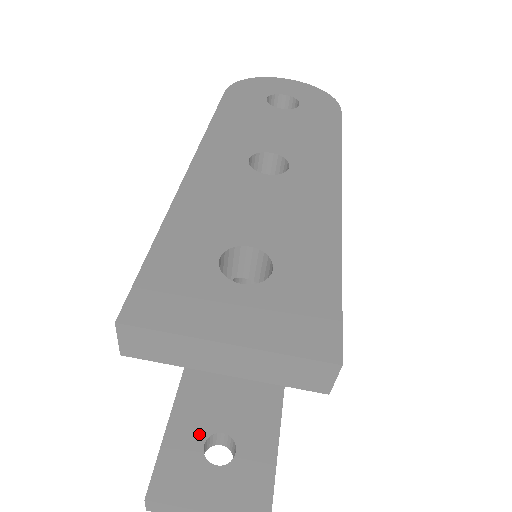
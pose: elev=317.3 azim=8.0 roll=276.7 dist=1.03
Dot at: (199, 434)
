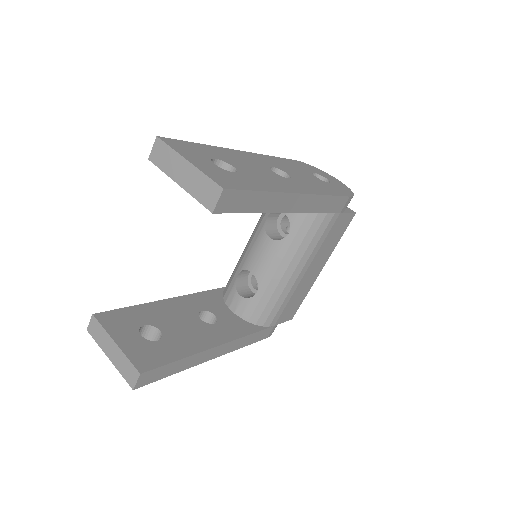
Dot at: (147, 320)
